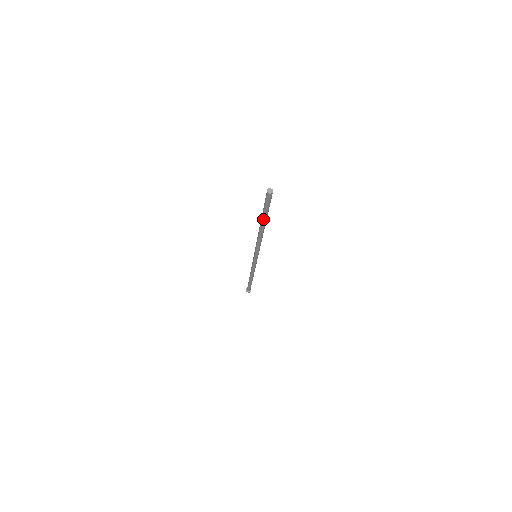
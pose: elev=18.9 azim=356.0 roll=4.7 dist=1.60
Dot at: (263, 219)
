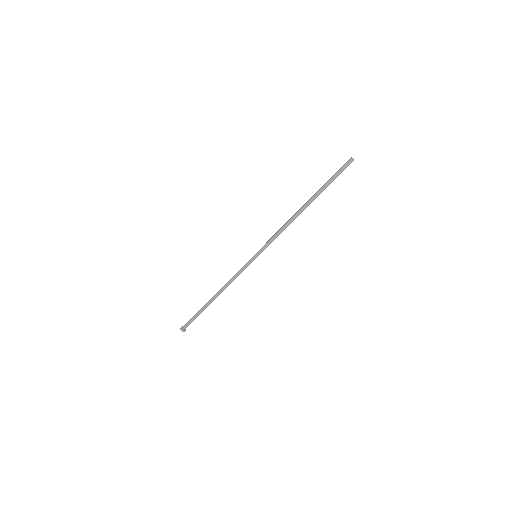
Dot at: (318, 192)
